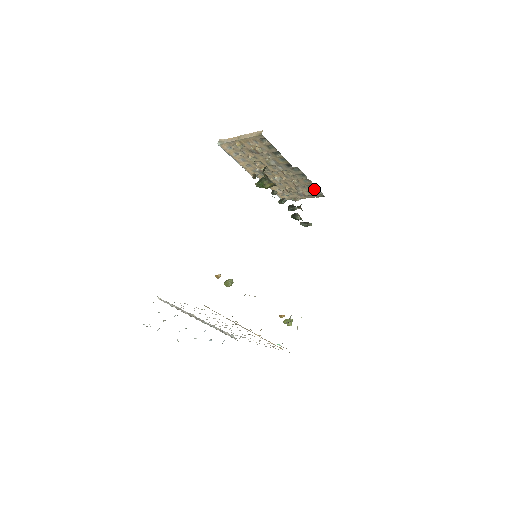
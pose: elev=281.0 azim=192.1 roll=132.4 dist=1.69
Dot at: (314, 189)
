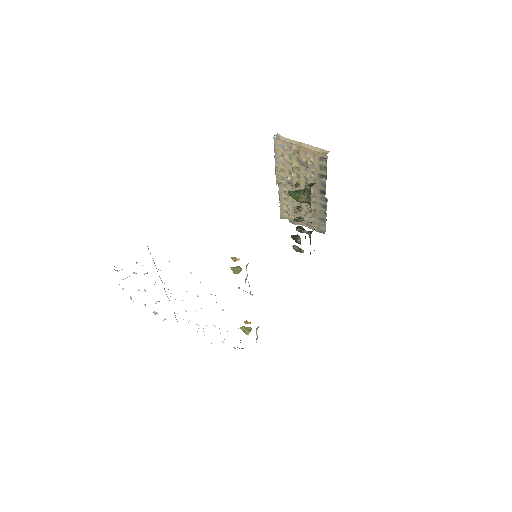
Dot at: (322, 223)
